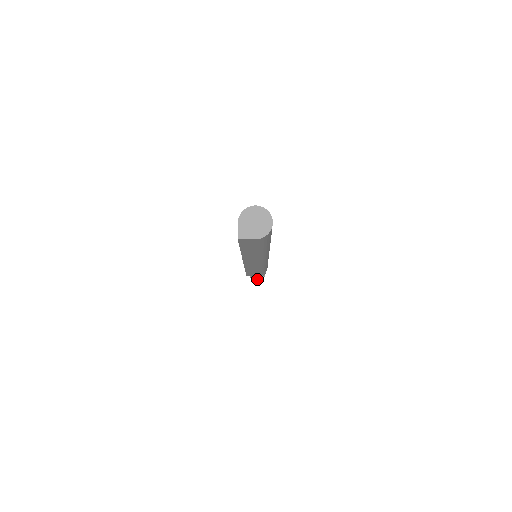
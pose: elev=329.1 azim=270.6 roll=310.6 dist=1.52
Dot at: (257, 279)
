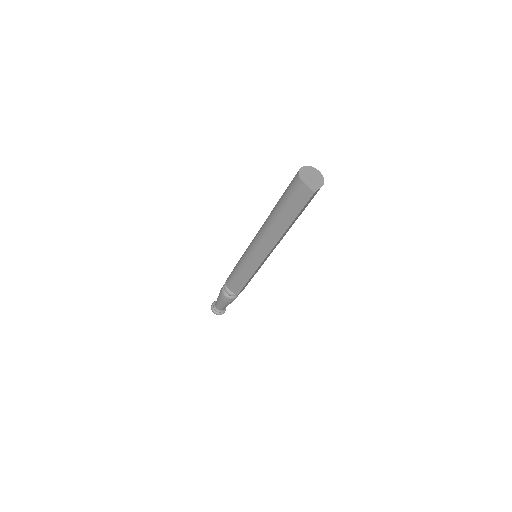
Dot at: (223, 310)
